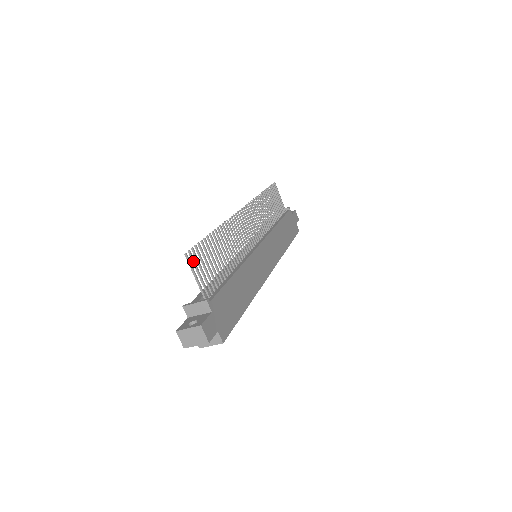
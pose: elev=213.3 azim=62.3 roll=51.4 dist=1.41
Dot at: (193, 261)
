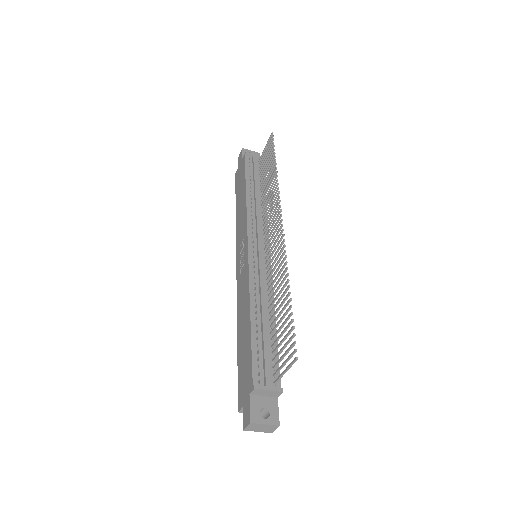
Dot at: (292, 356)
